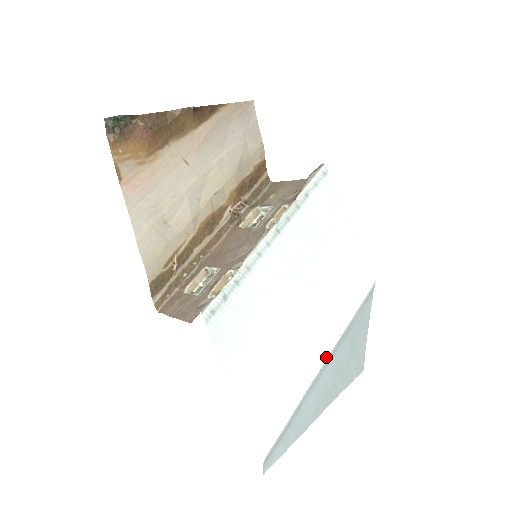
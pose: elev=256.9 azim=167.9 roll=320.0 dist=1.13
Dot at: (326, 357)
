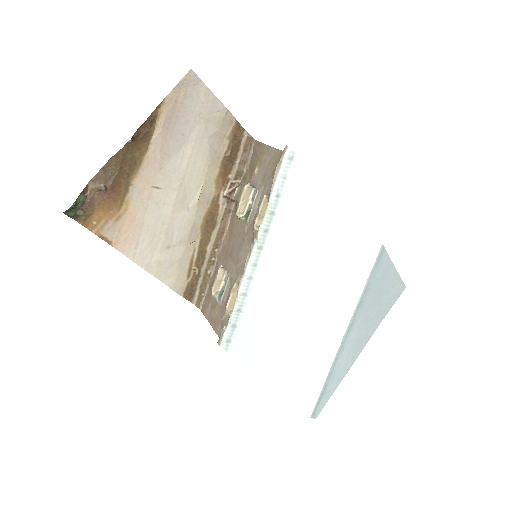
Dot at: (344, 333)
